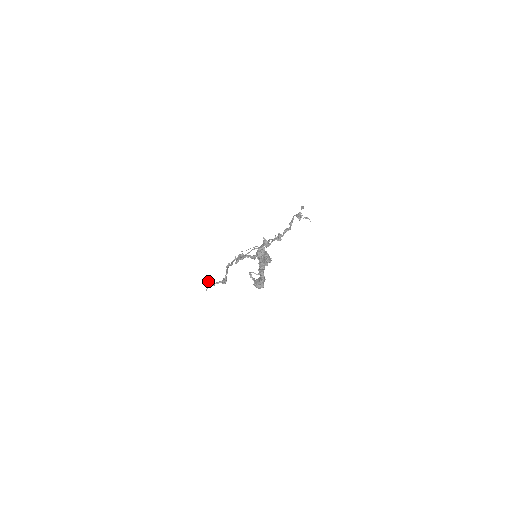
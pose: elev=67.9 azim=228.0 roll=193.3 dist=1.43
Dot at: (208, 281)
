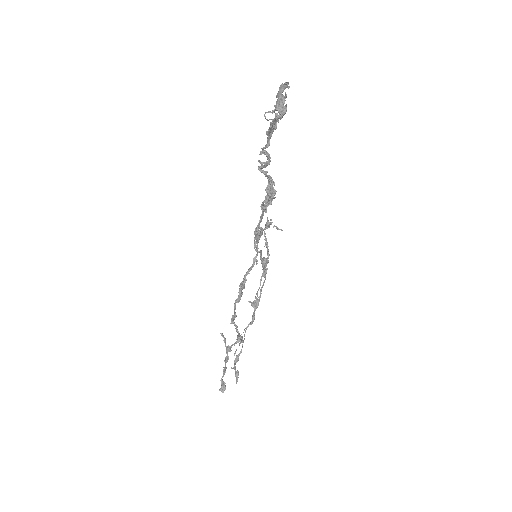
Dot at: (219, 389)
